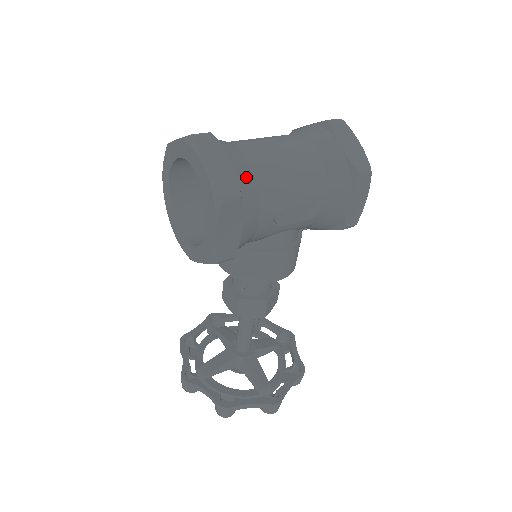
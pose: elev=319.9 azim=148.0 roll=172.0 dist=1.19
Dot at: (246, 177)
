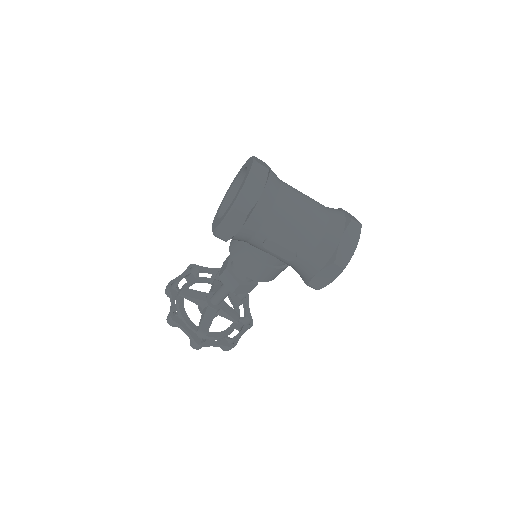
Dot at: (264, 207)
